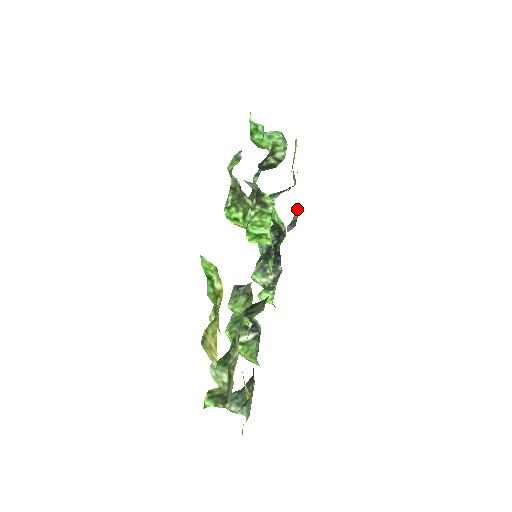
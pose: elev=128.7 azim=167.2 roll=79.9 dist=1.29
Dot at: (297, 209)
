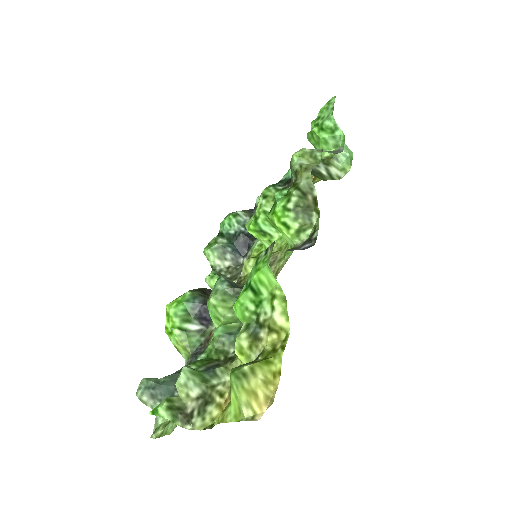
Dot at: occluded
